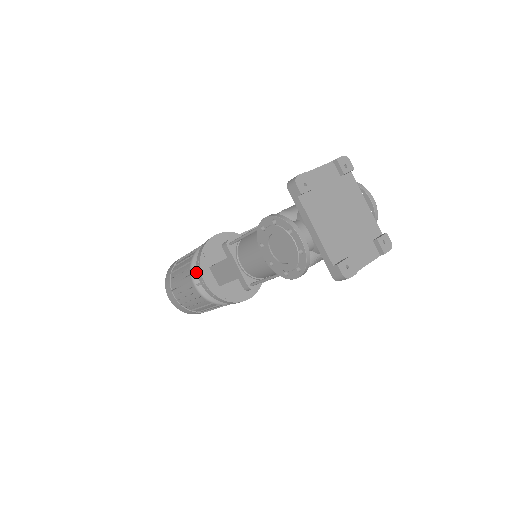
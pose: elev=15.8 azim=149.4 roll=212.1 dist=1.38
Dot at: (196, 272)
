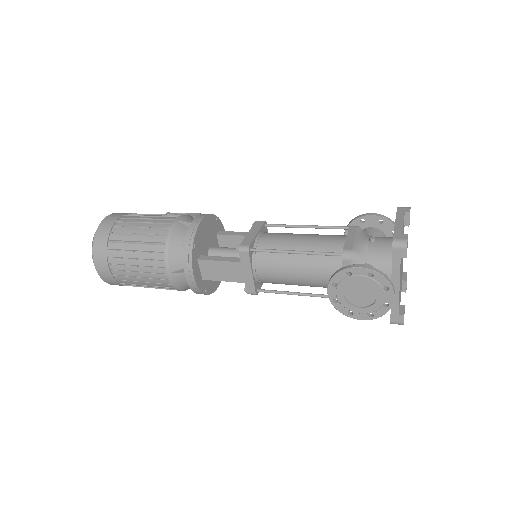
Dot at: (173, 259)
